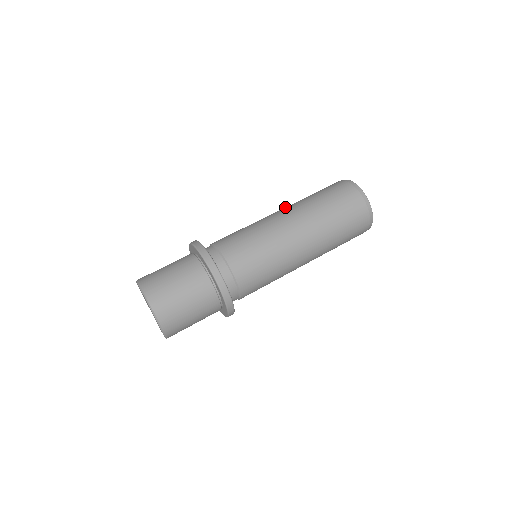
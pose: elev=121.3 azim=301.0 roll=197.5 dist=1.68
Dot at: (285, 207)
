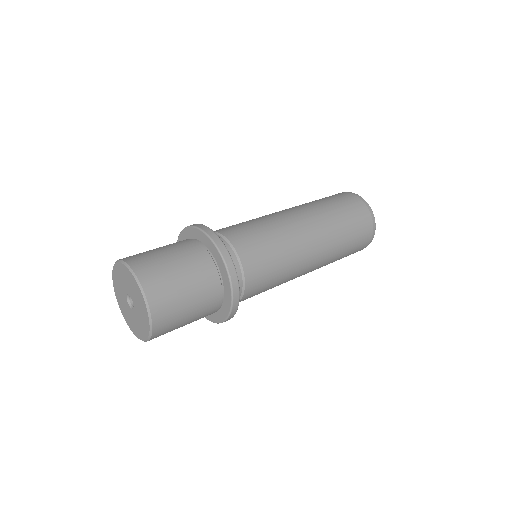
Dot at: occluded
